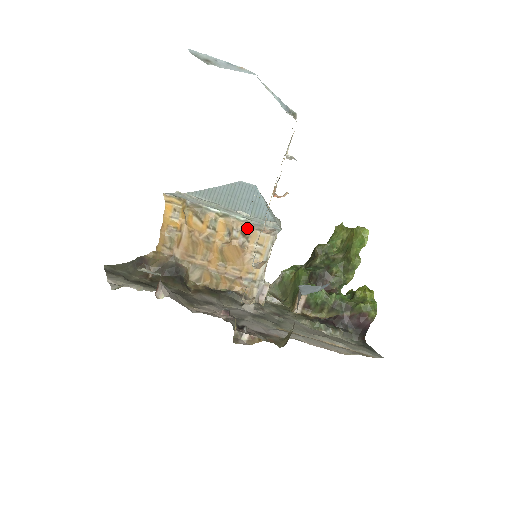
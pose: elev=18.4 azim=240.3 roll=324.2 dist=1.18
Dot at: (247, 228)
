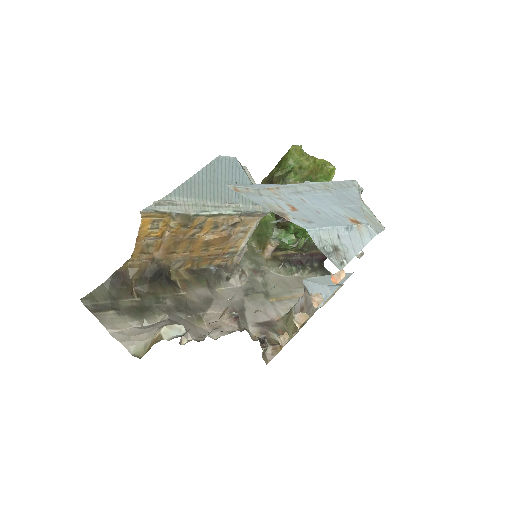
Dot at: (238, 220)
